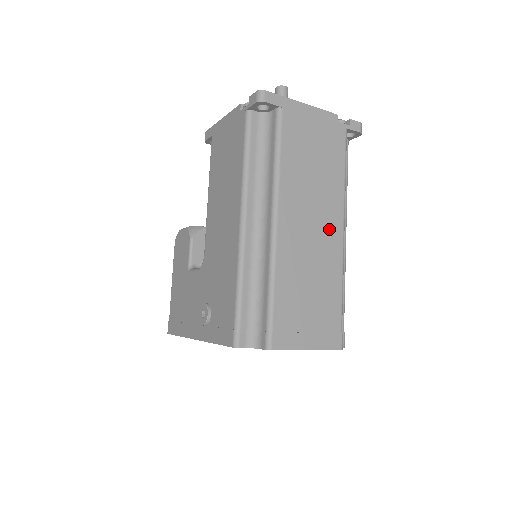
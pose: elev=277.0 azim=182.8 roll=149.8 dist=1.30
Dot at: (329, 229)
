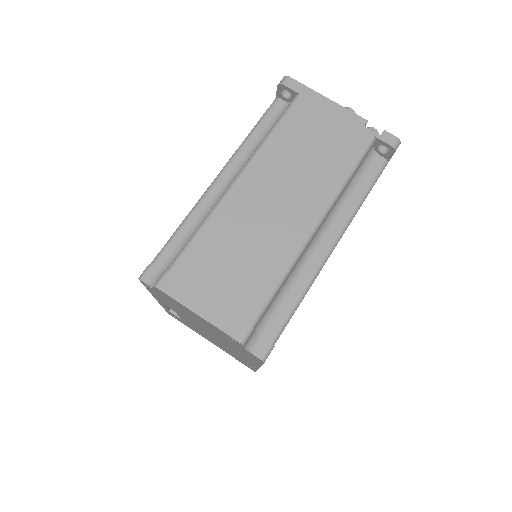
Dot at: (296, 216)
